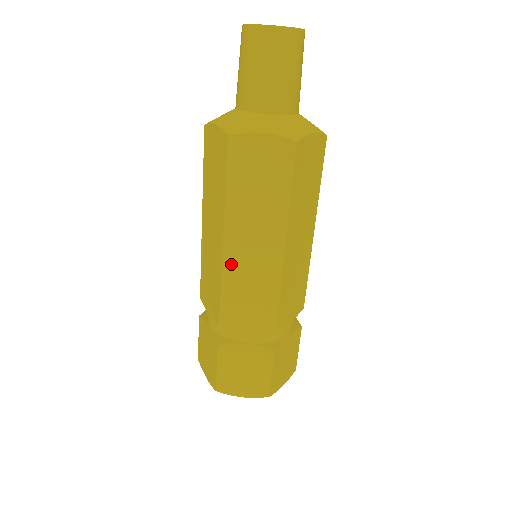
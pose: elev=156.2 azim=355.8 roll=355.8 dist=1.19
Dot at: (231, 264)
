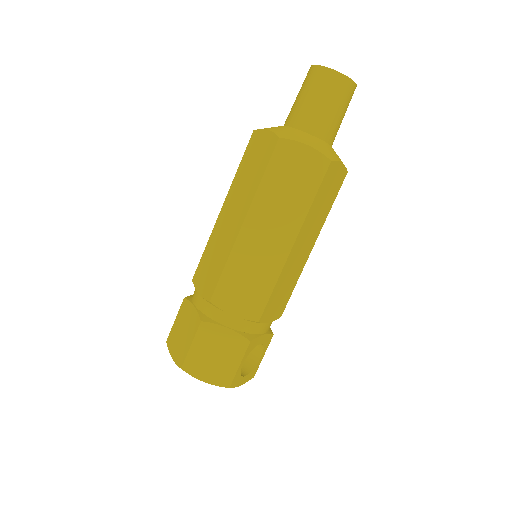
Dot at: (217, 230)
